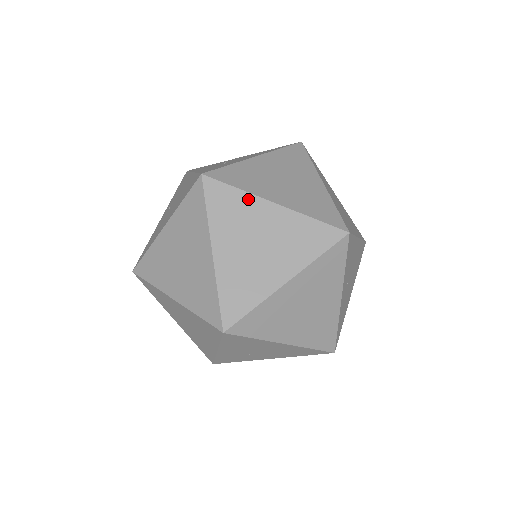
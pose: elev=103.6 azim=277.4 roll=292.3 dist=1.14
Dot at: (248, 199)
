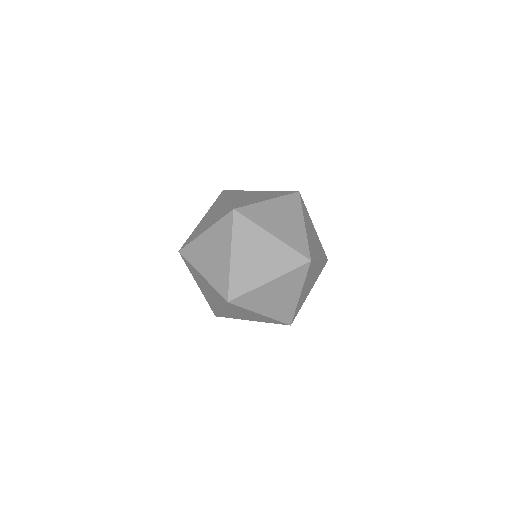
Dot at: (246, 191)
